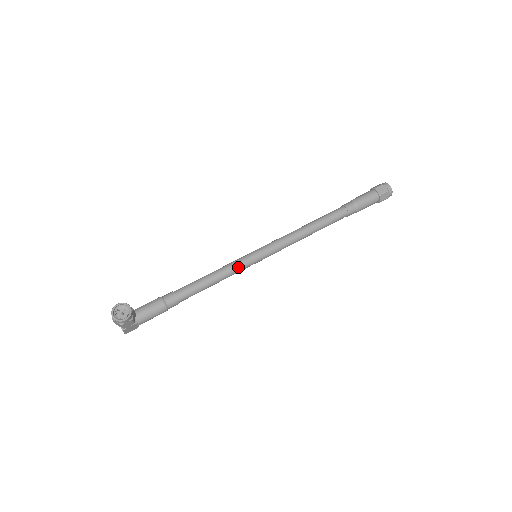
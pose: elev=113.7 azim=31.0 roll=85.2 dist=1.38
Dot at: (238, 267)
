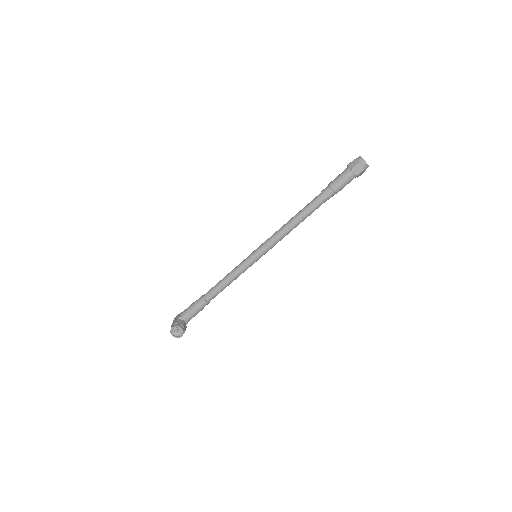
Dot at: (244, 270)
